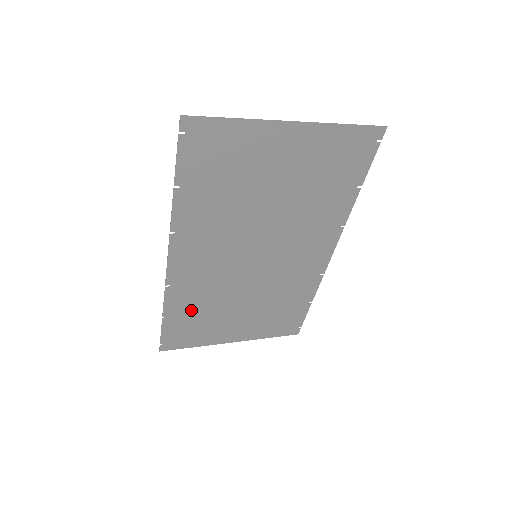
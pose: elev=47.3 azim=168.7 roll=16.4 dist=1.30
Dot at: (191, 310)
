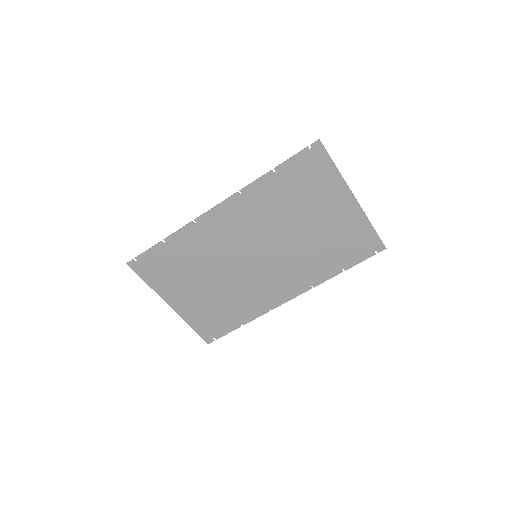
Dot at: (182, 253)
